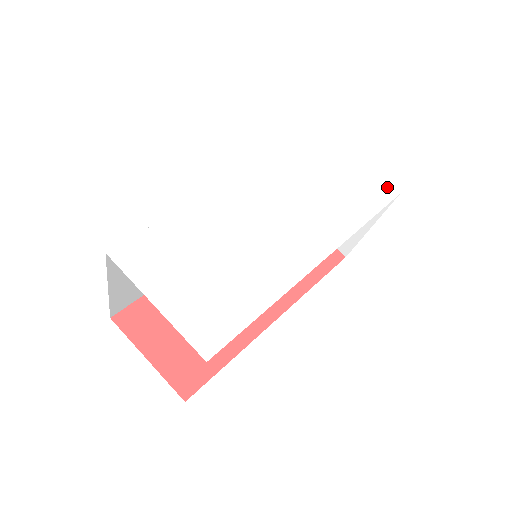
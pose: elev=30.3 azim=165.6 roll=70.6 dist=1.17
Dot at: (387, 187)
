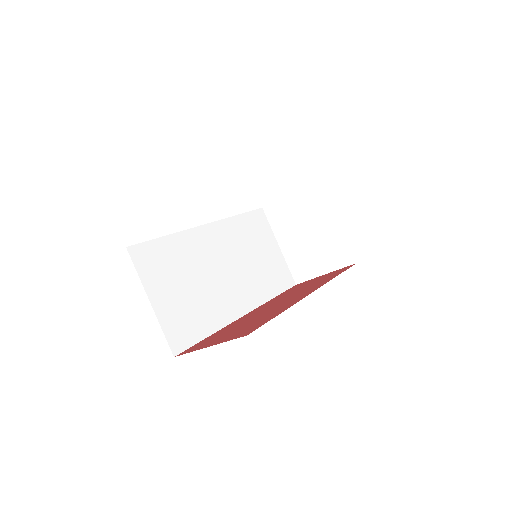
Dot at: occluded
